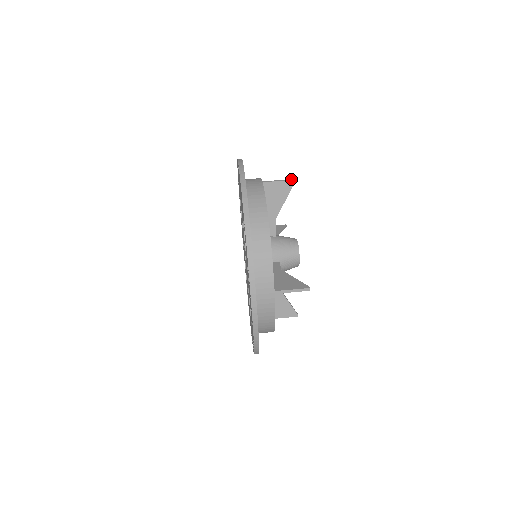
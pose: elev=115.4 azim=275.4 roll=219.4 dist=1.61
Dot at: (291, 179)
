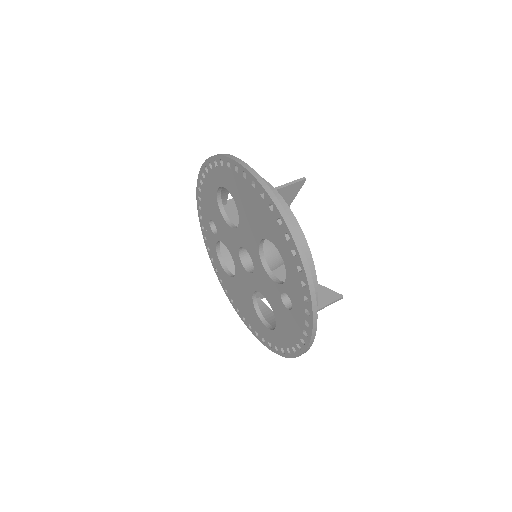
Dot at: (302, 178)
